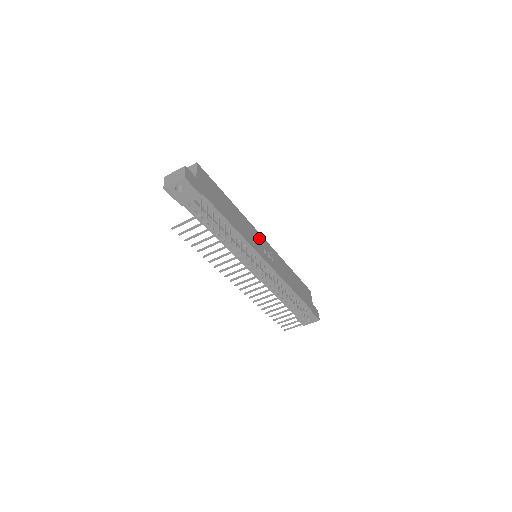
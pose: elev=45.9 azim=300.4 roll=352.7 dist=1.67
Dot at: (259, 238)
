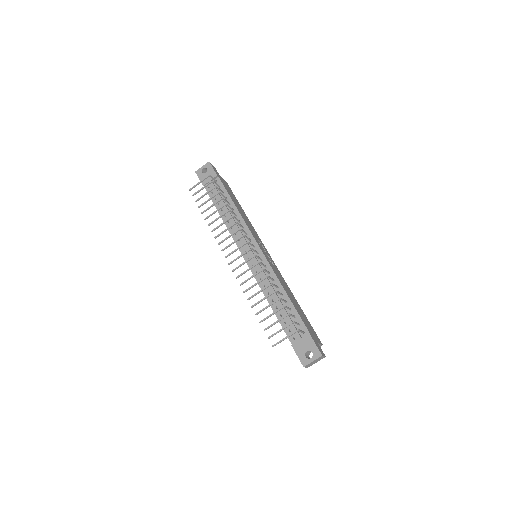
Dot at: (263, 247)
